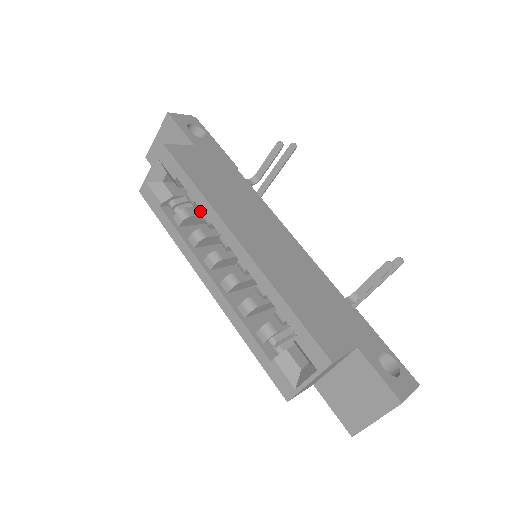
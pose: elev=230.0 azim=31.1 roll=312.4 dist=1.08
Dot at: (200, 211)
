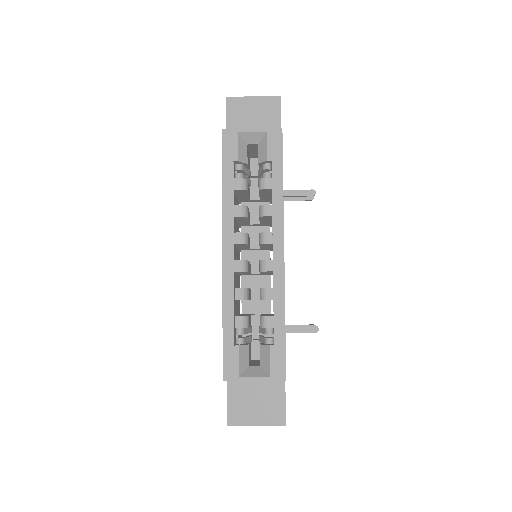
Dot at: occluded
